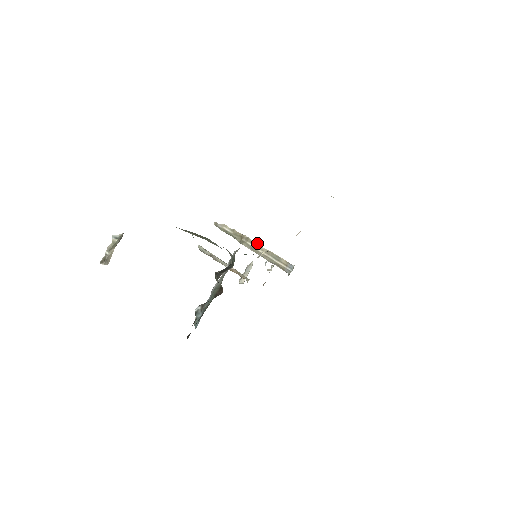
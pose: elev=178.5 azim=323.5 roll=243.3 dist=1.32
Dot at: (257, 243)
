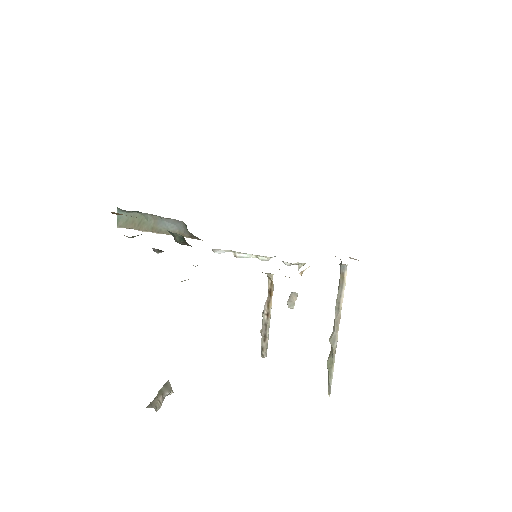
Dot at: (334, 320)
